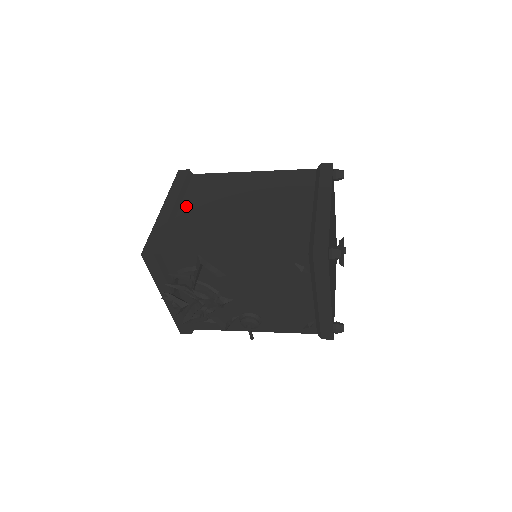
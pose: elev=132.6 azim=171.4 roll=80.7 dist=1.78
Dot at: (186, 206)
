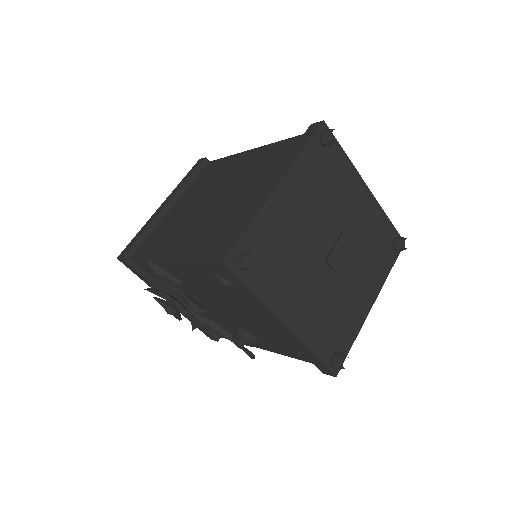
Dot at: (179, 201)
